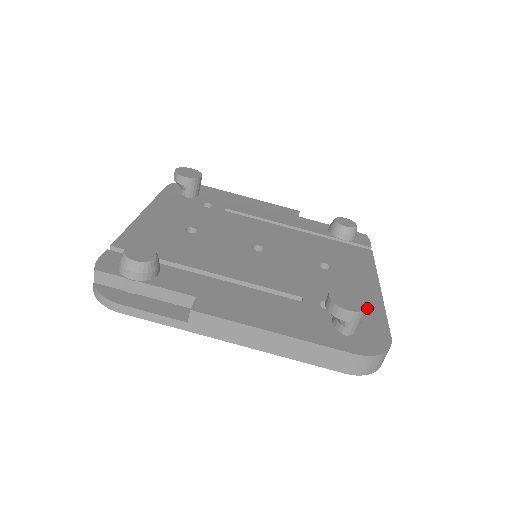
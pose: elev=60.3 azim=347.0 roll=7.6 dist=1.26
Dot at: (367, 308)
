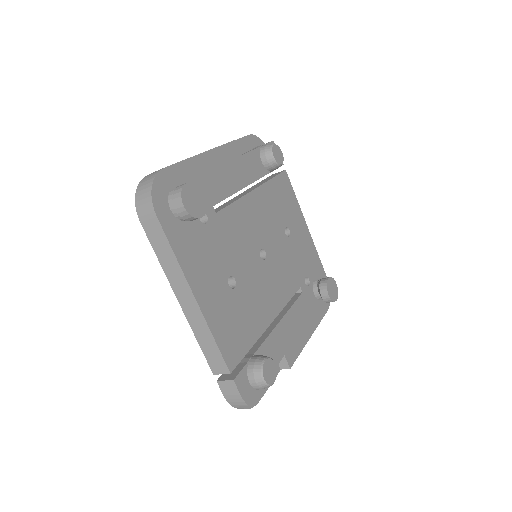
Dot at: (314, 260)
